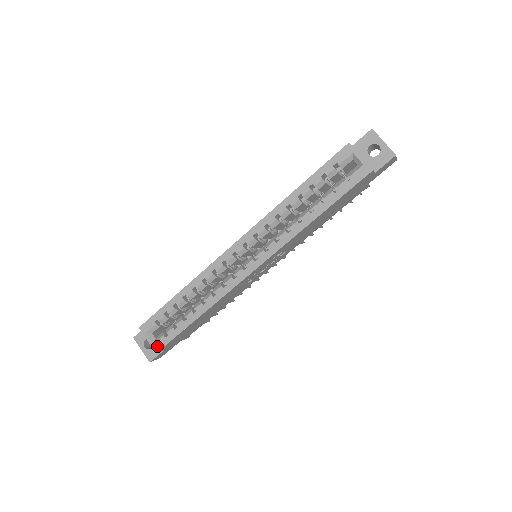
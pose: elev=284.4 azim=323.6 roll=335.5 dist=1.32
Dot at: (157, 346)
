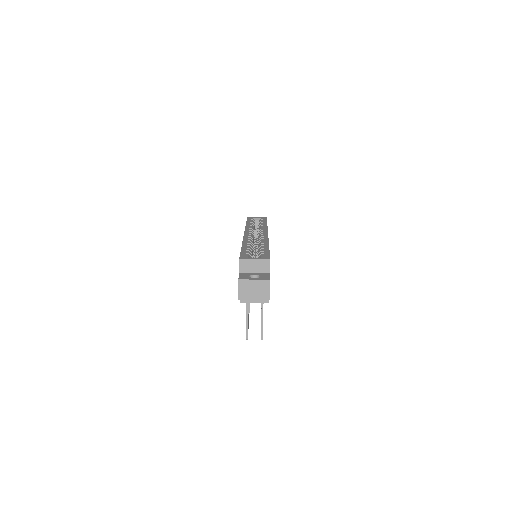
Dot at: (265, 257)
